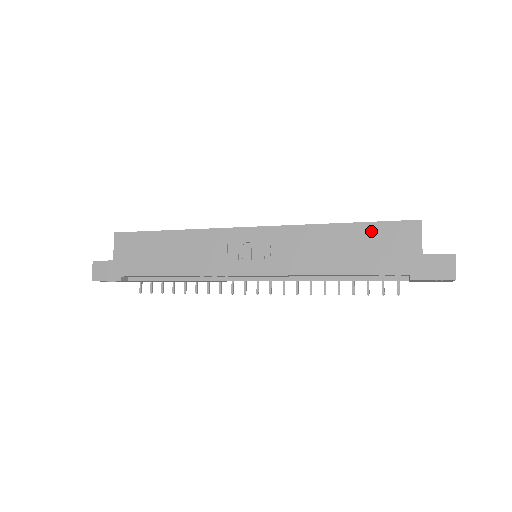
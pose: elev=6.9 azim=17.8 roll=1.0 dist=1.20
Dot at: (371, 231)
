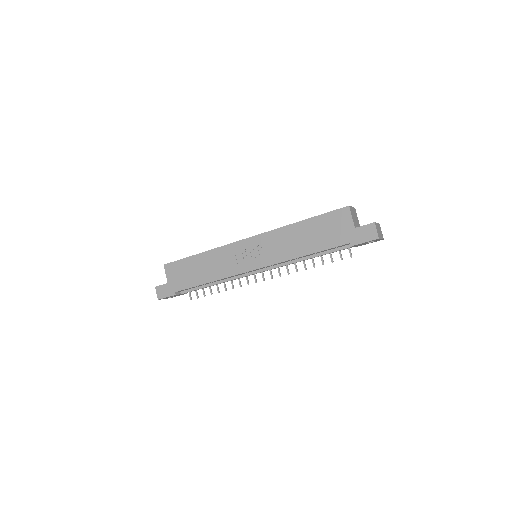
Dot at: (320, 221)
